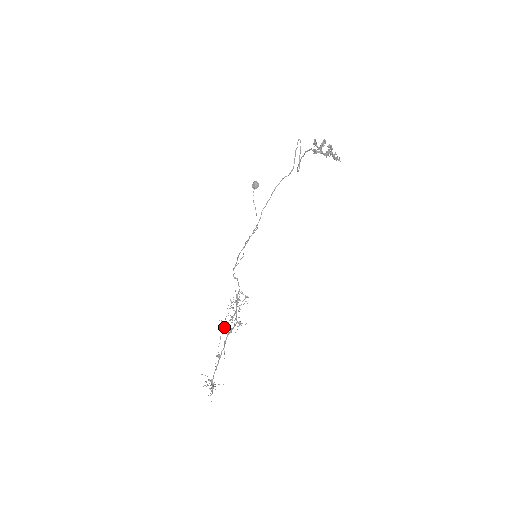
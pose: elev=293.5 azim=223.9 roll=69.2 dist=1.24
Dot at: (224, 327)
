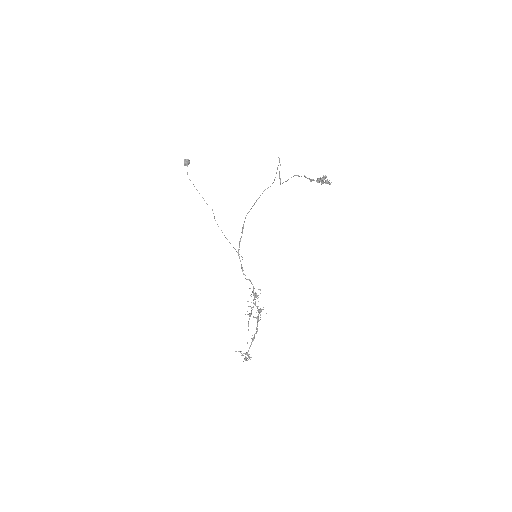
Dot at: occluded
